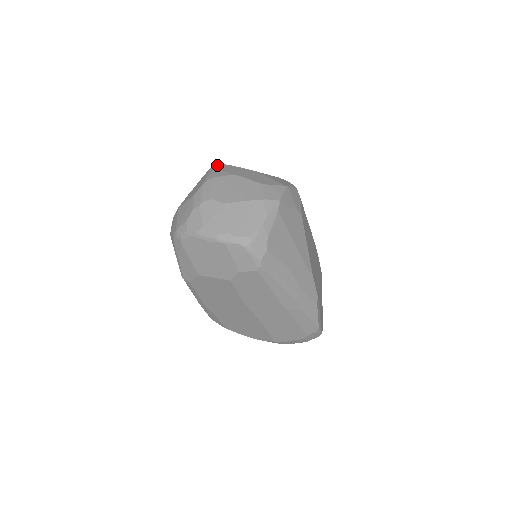
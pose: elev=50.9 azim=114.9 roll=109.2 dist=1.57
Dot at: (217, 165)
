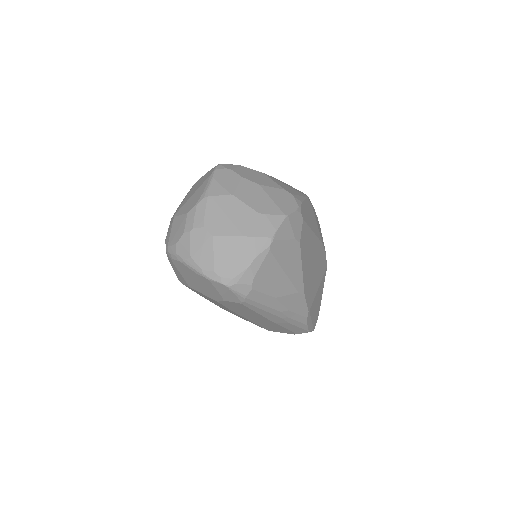
Dot at: (219, 170)
